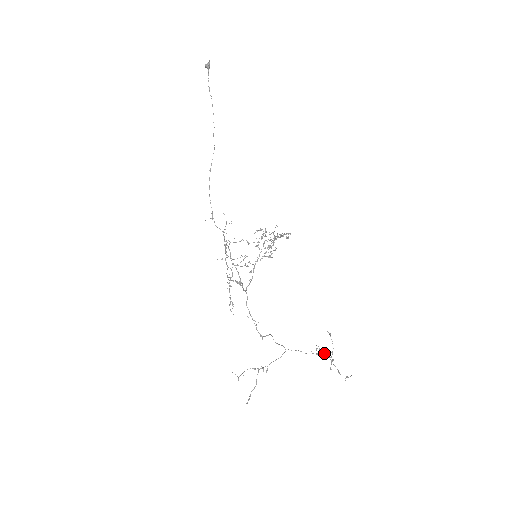
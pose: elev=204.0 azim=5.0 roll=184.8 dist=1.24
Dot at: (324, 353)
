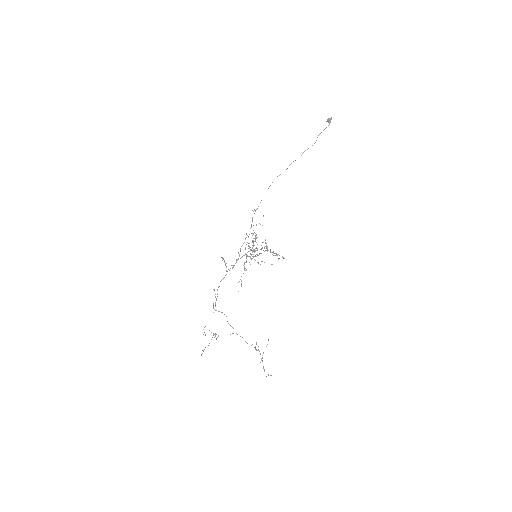
Dot at: occluded
